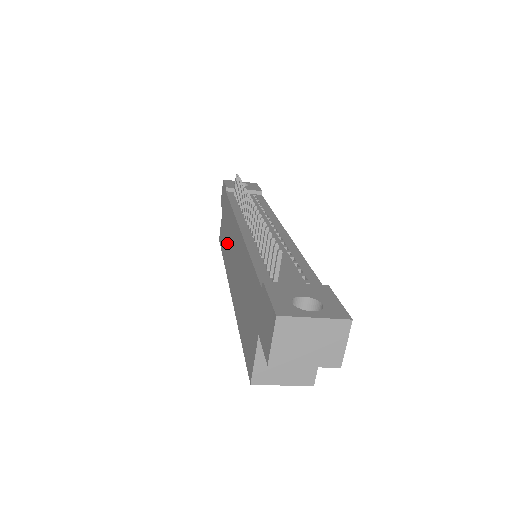
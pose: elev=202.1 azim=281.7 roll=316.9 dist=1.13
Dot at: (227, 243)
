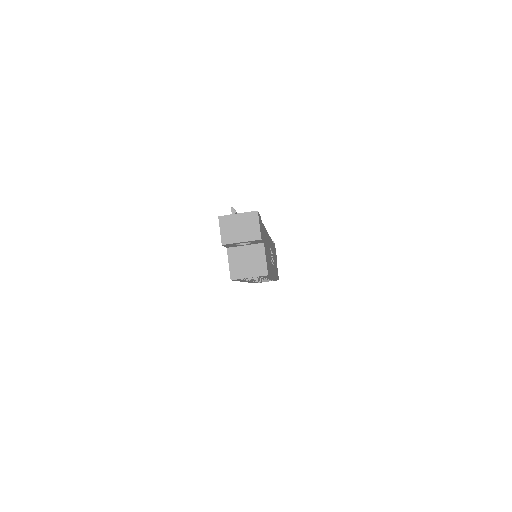
Dot at: occluded
